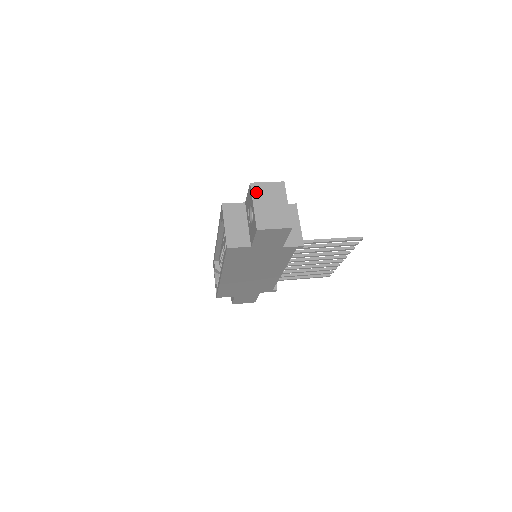
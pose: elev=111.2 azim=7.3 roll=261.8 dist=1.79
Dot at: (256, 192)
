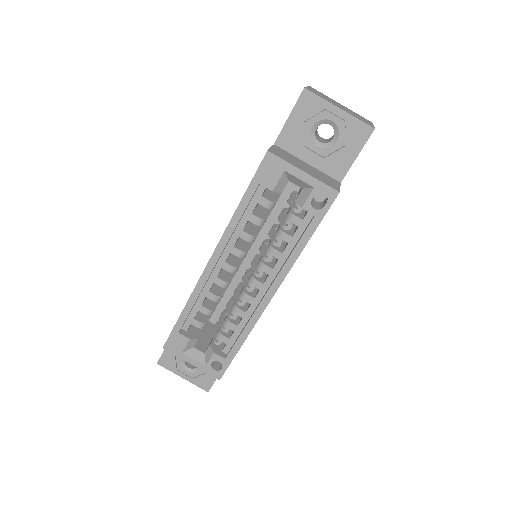
Dot at: (320, 96)
